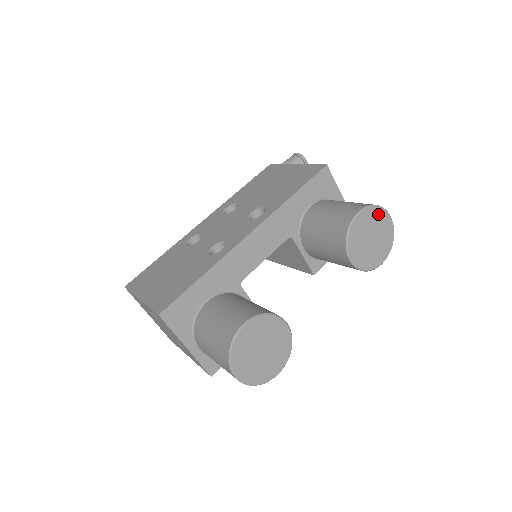
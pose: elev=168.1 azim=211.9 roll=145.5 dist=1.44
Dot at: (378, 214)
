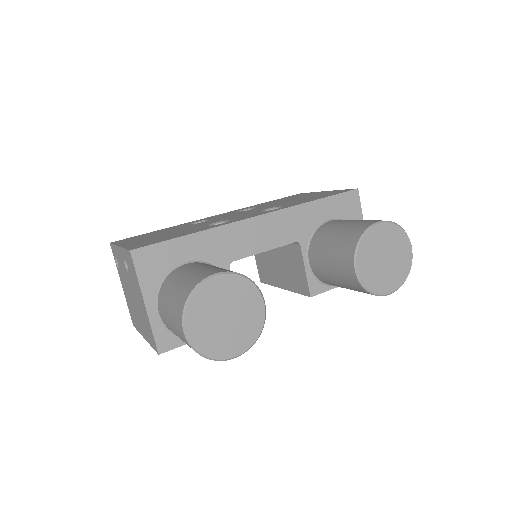
Dot at: (399, 236)
